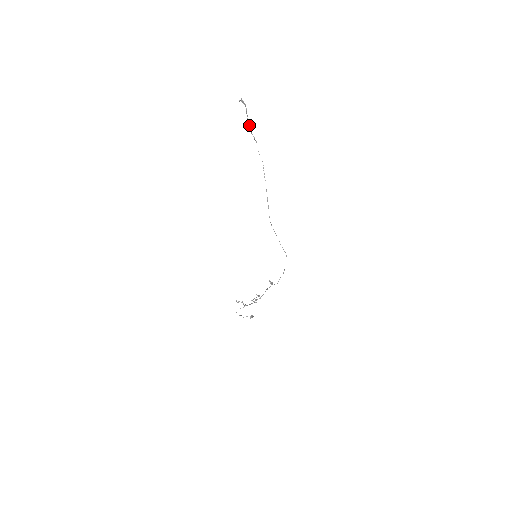
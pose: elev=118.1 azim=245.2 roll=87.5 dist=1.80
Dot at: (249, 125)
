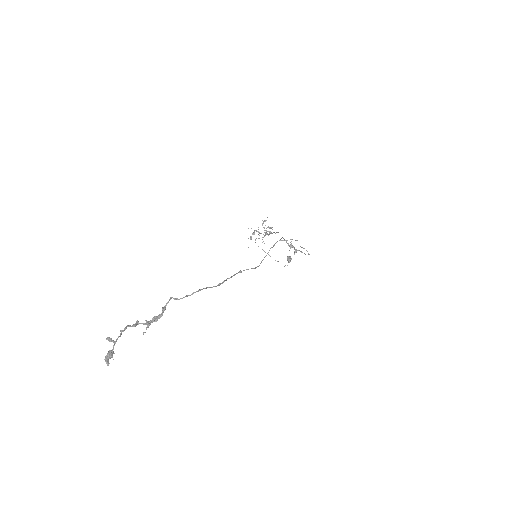
Dot at: (147, 327)
